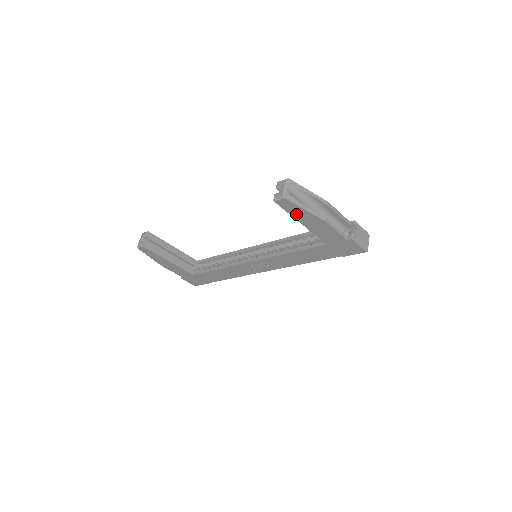
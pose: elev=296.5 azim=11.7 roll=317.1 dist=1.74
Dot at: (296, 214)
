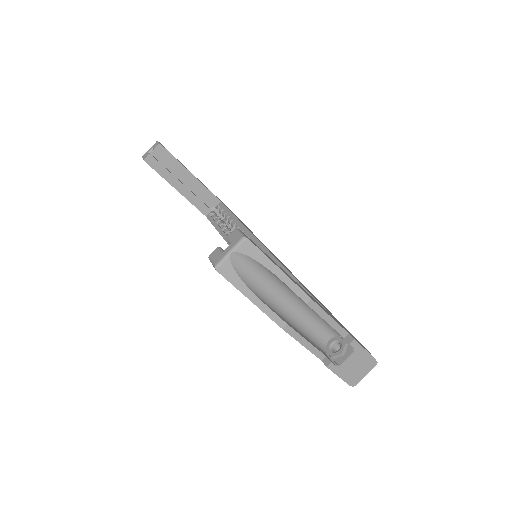
Dot at: occluded
